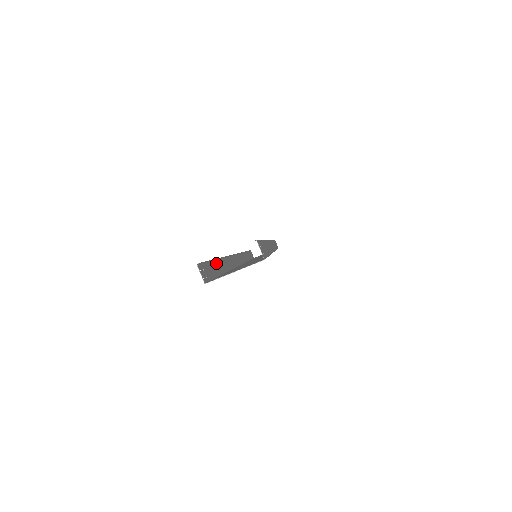
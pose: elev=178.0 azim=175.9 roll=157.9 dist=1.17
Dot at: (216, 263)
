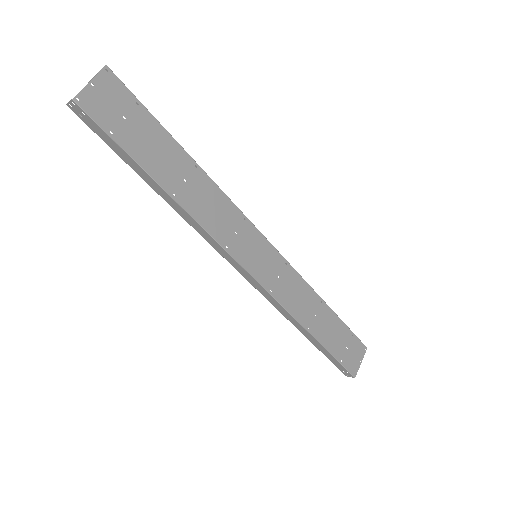
Dot at: (137, 171)
